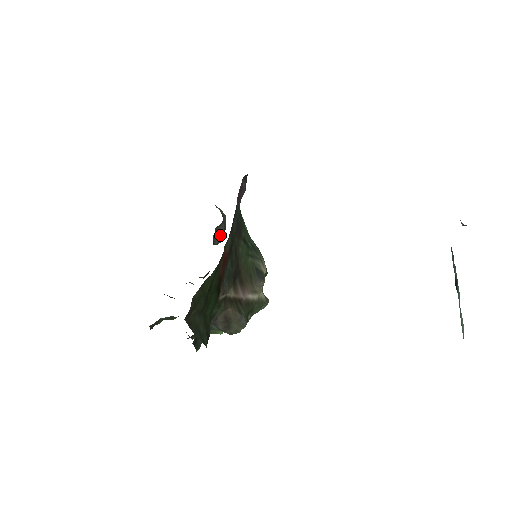
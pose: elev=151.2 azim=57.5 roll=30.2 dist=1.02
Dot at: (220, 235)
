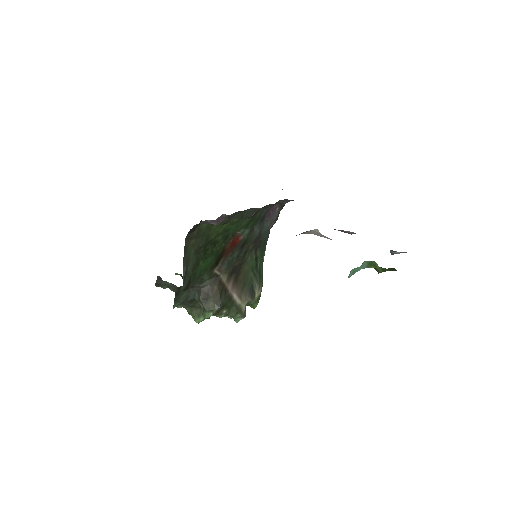
Dot at: occluded
